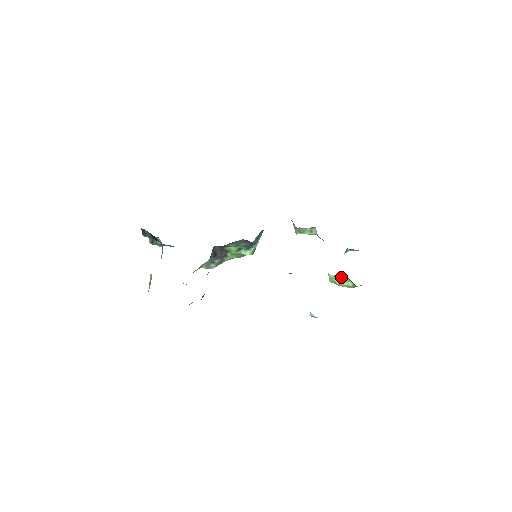
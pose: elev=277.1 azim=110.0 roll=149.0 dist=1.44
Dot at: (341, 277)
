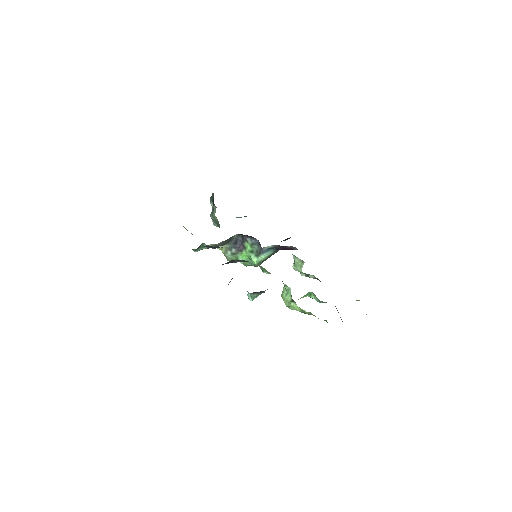
Dot at: (289, 291)
